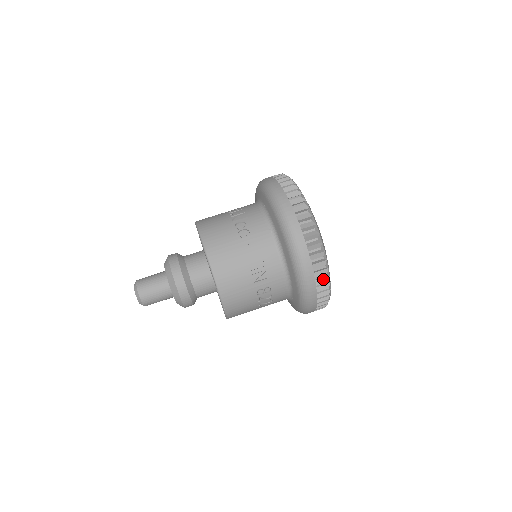
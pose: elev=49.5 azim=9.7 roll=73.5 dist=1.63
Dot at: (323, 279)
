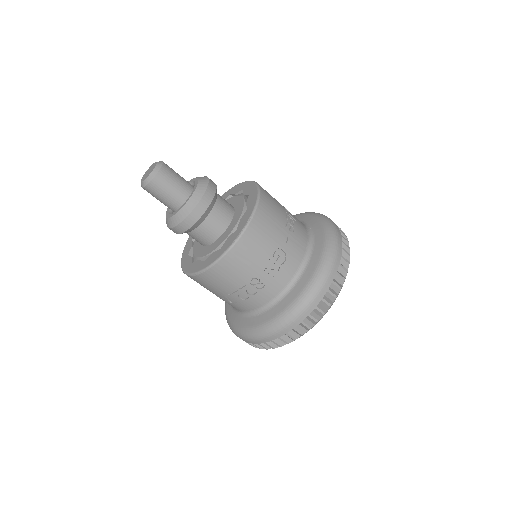
Dot at: (310, 322)
